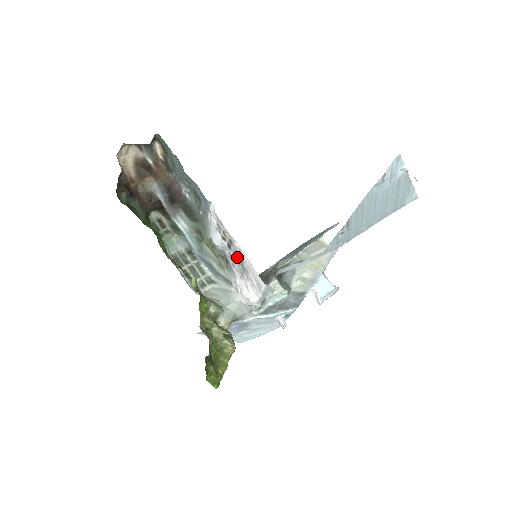
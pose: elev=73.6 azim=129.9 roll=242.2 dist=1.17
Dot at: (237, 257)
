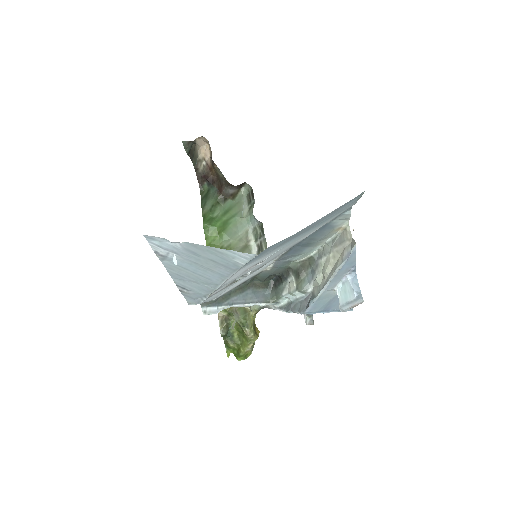
Dot at: occluded
